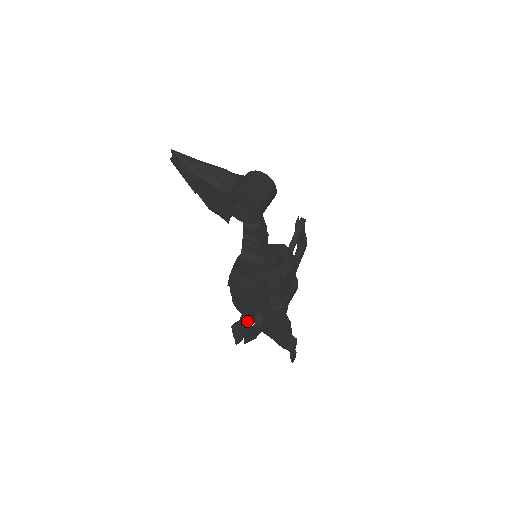
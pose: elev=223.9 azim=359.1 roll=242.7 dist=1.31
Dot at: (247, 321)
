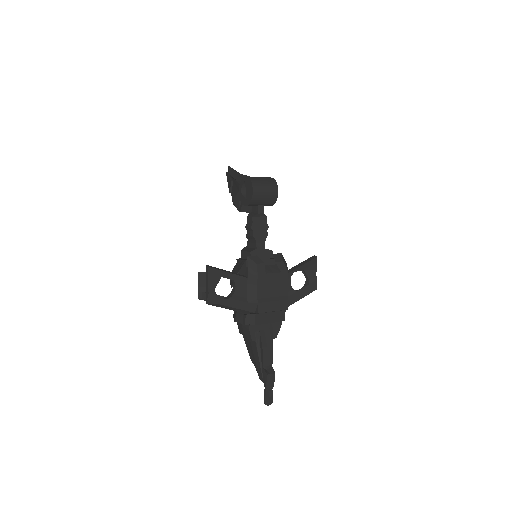
Dot at: (211, 272)
